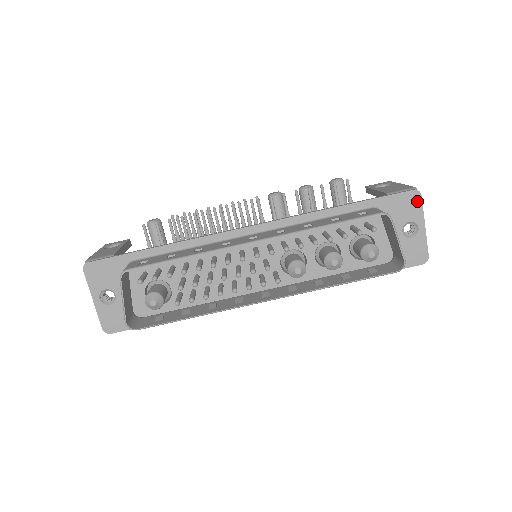
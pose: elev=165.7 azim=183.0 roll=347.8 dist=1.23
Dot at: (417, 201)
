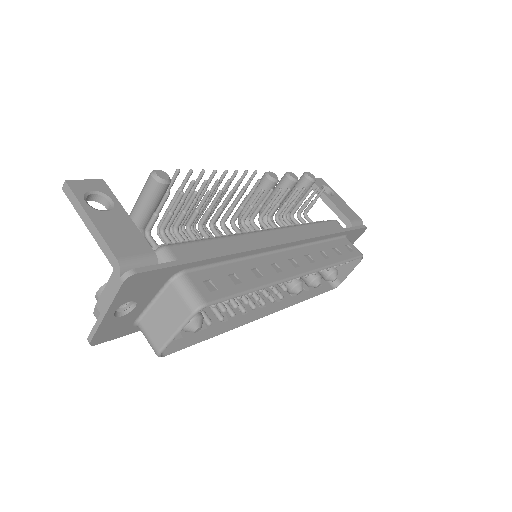
Dot at: (361, 234)
